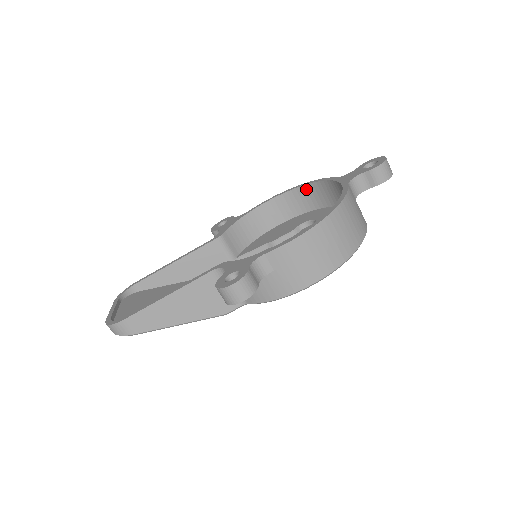
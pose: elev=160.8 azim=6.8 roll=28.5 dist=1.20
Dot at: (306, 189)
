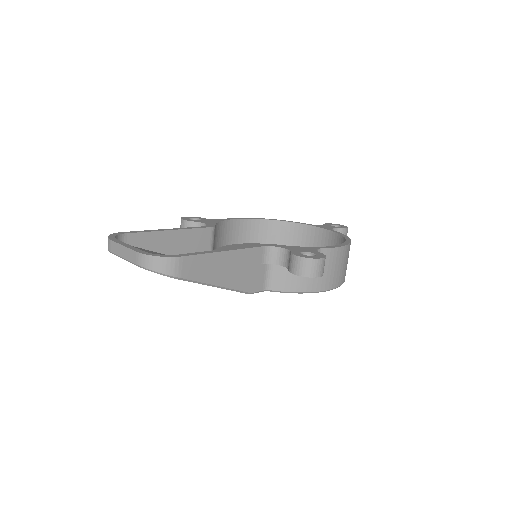
Dot at: (273, 224)
